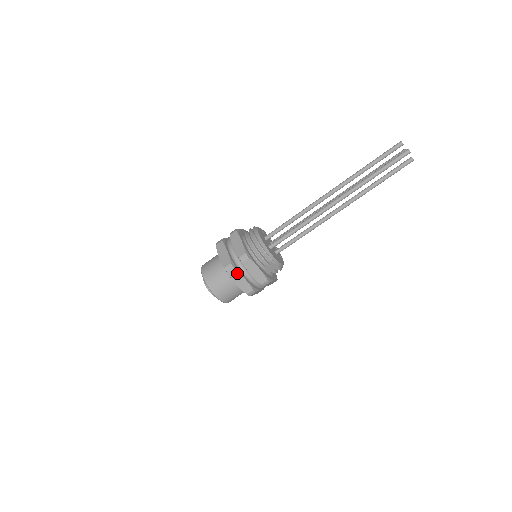
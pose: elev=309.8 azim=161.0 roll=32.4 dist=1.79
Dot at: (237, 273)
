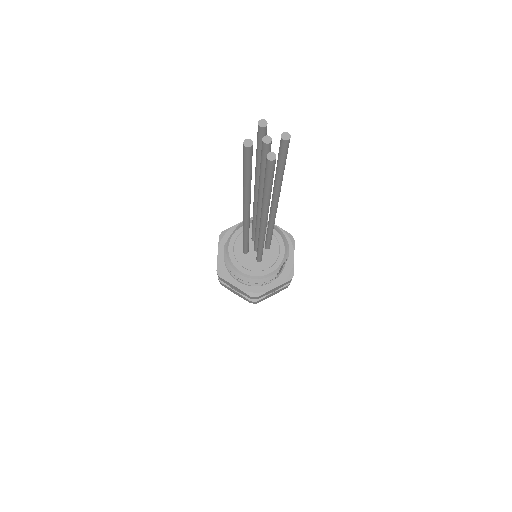
Dot at: (263, 298)
